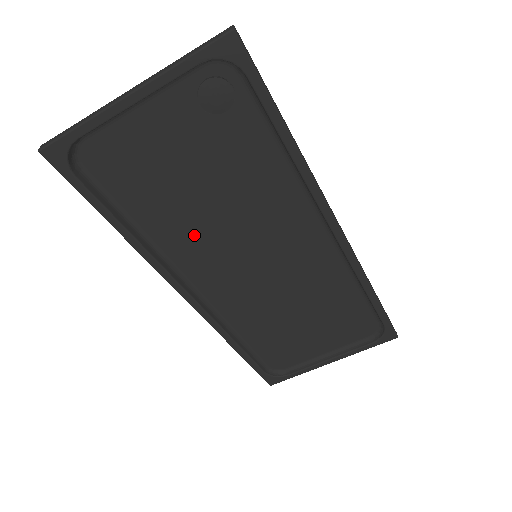
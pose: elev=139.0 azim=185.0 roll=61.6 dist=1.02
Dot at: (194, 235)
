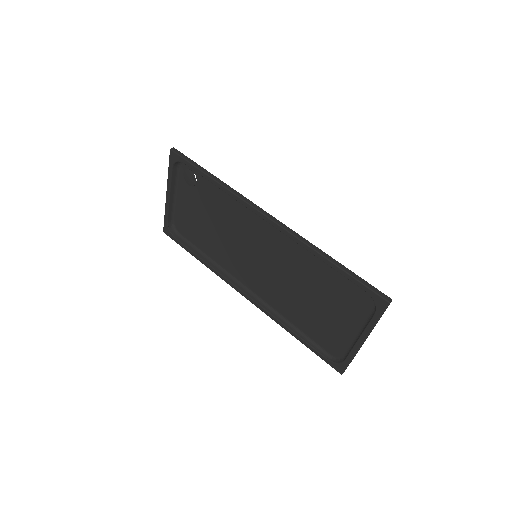
Dot at: (228, 253)
